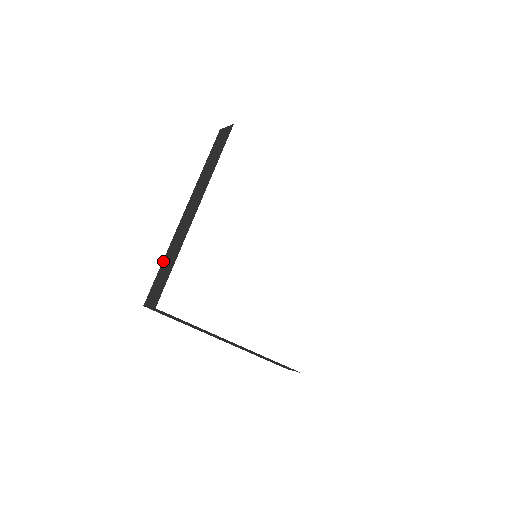
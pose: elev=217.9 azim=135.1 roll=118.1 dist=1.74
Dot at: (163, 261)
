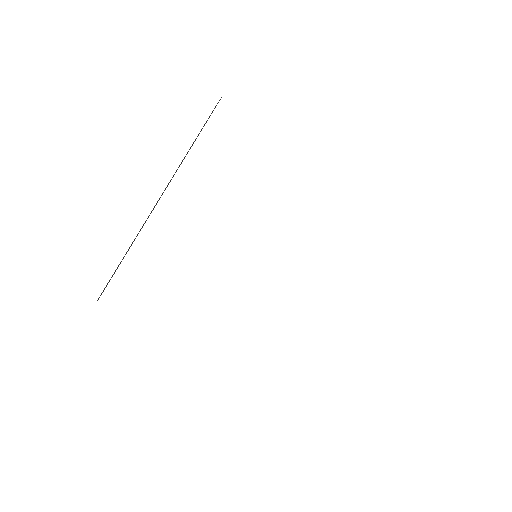
Dot at: occluded
